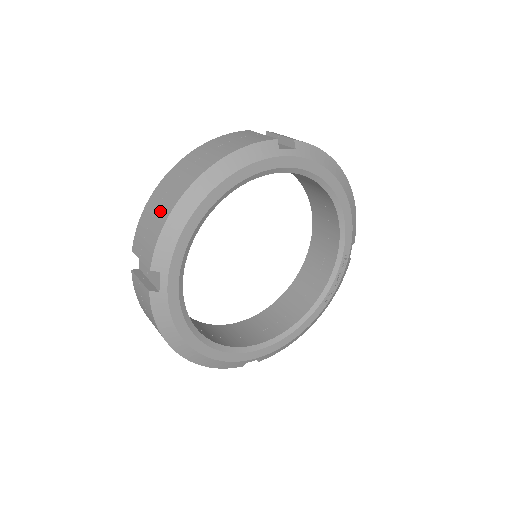
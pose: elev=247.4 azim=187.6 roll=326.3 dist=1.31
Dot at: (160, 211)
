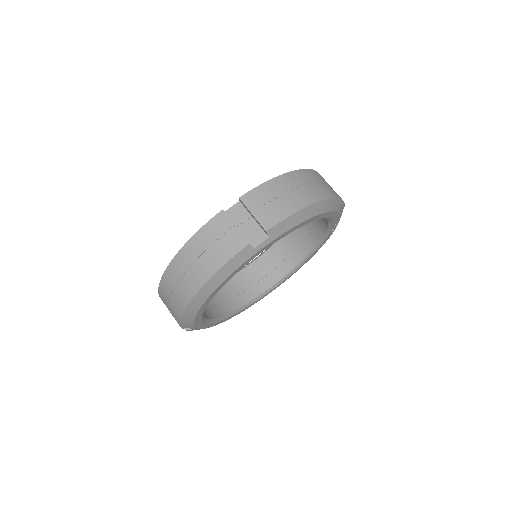
Dot at: (173, 305)
